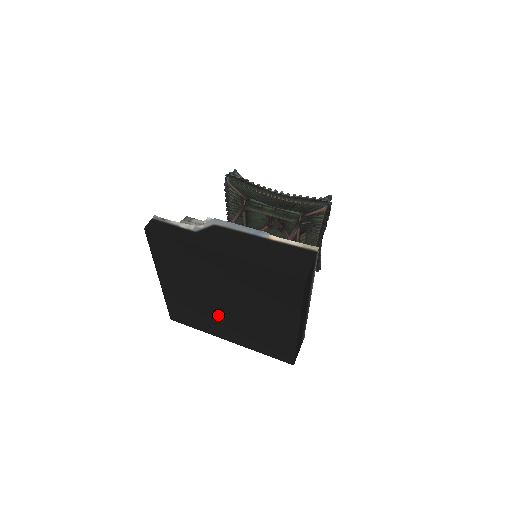
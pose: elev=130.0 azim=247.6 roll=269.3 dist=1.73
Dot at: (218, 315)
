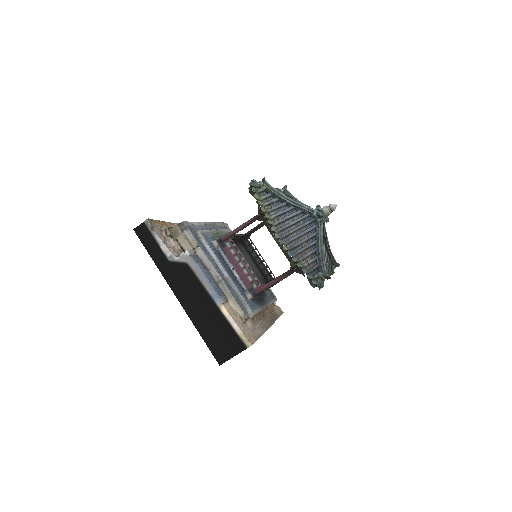
Dot at: occluded
